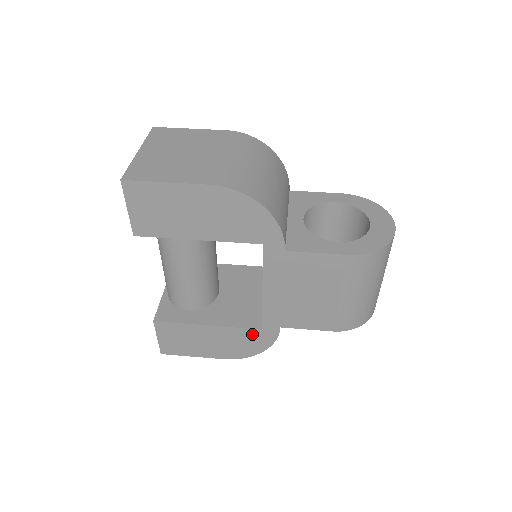
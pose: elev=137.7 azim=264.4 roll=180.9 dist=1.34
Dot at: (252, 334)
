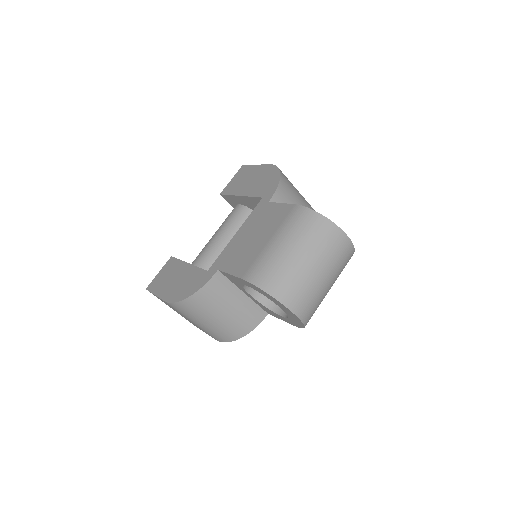
Dot at: (200, 275)
